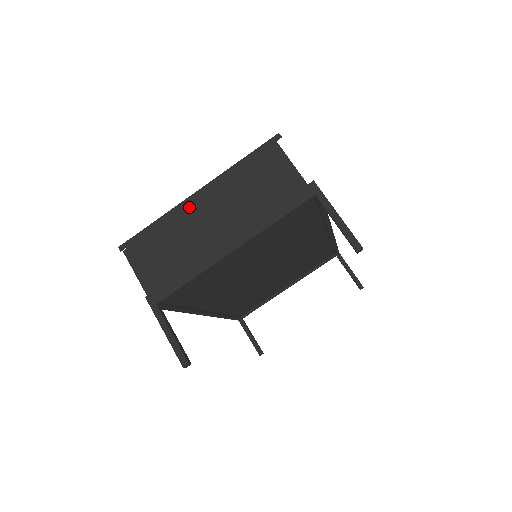
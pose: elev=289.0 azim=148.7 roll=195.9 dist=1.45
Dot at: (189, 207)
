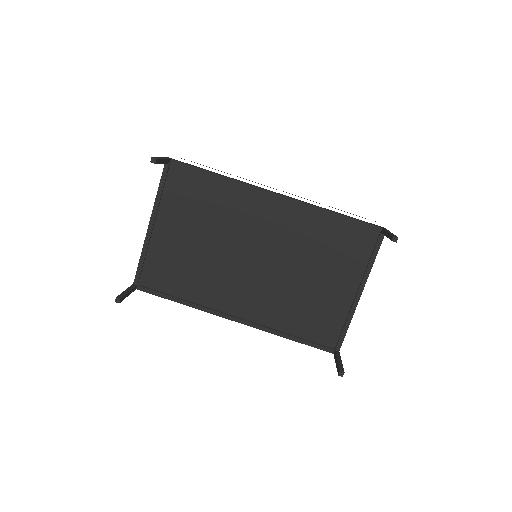
Dot at: occluded
